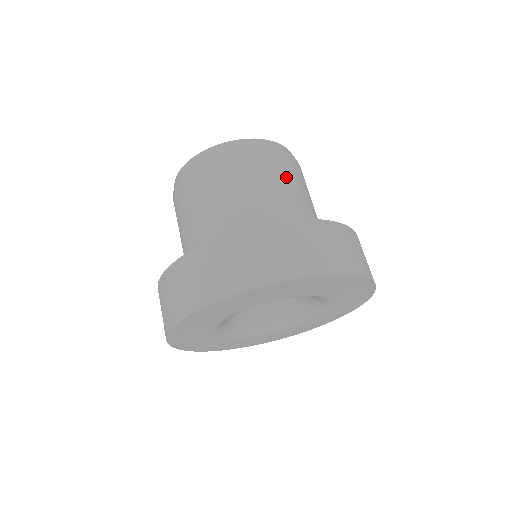
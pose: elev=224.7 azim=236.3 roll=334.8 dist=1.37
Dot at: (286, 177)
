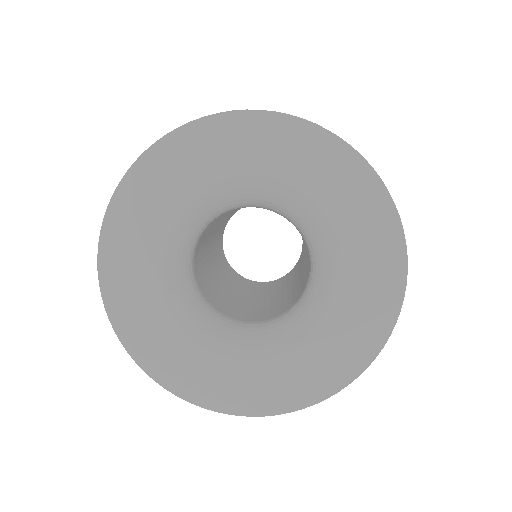
Dot at: occluded
